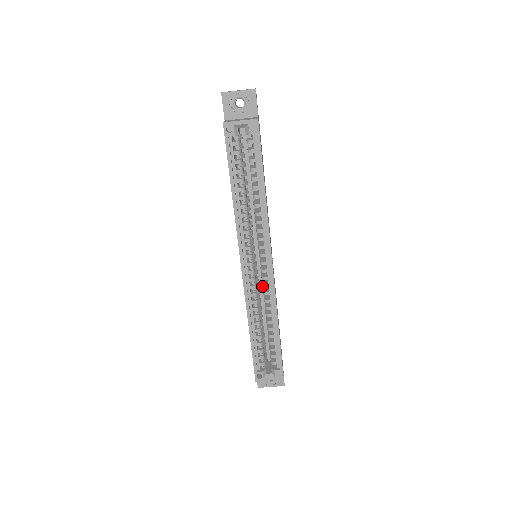
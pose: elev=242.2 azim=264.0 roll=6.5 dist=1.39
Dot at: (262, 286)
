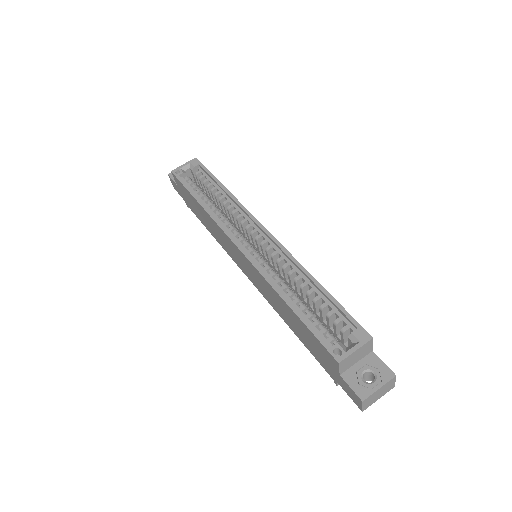
Dot at: (272, 258)
